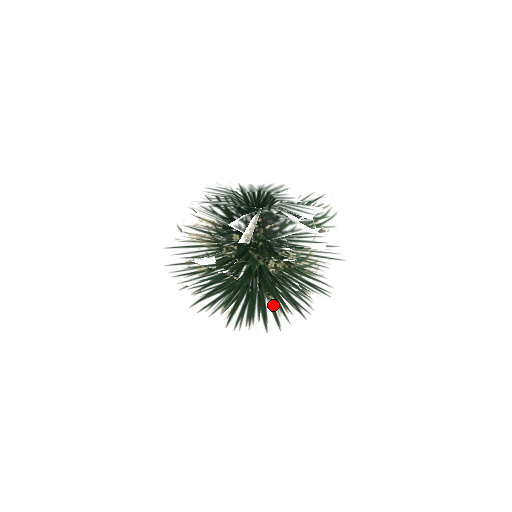
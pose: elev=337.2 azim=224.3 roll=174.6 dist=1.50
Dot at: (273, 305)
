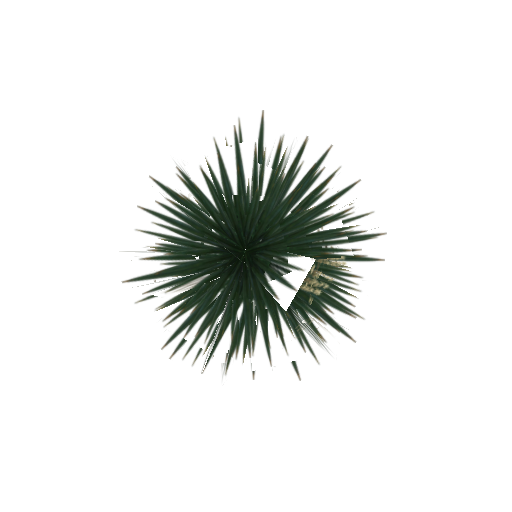
Dot at: occluded
